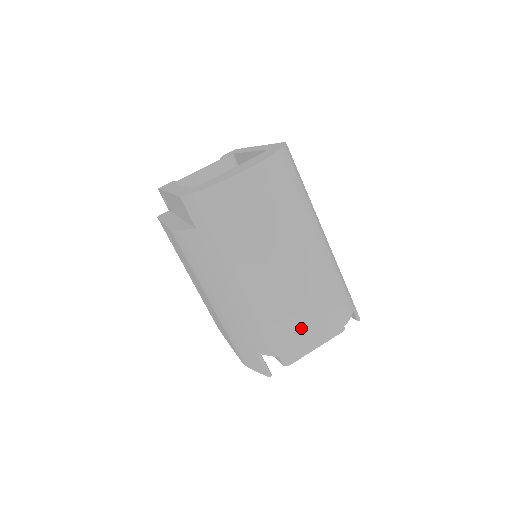
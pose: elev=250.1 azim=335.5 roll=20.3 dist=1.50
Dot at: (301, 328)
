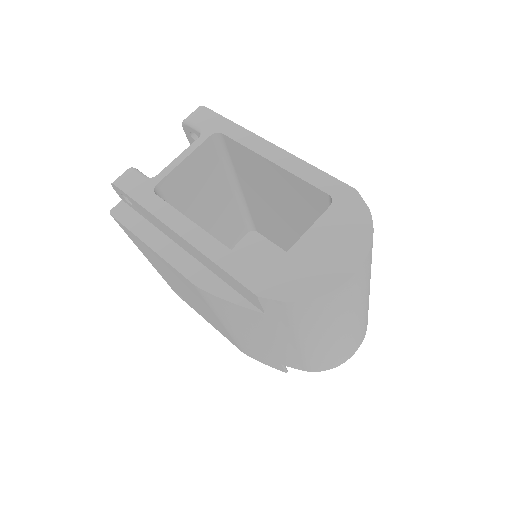
Dot at: (344, 355)
